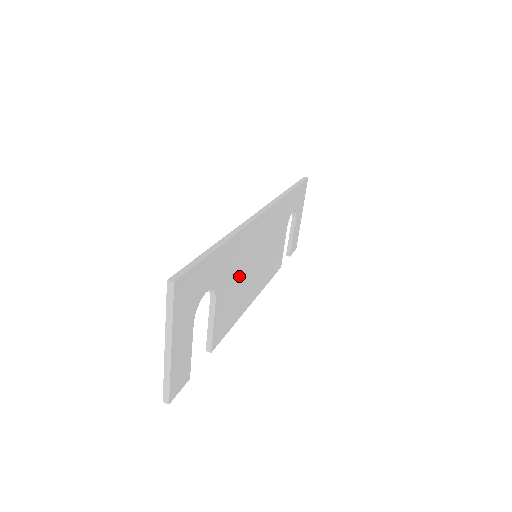
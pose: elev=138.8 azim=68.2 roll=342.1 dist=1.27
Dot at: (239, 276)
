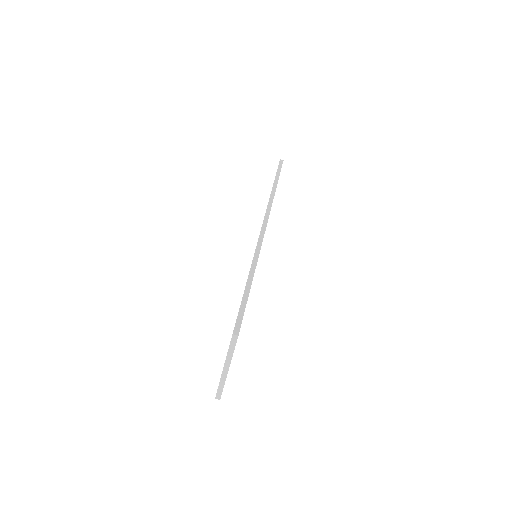
Dot at: occluded
